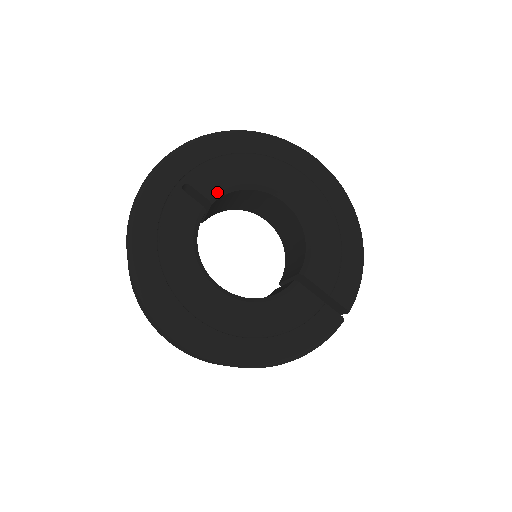
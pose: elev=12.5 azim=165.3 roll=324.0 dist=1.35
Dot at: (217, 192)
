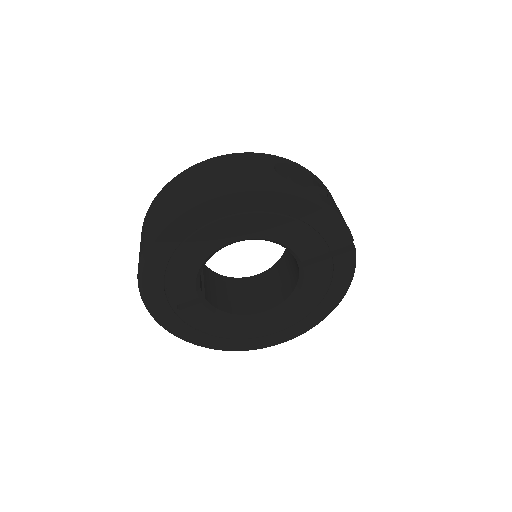
Dot at: (195, 290)
